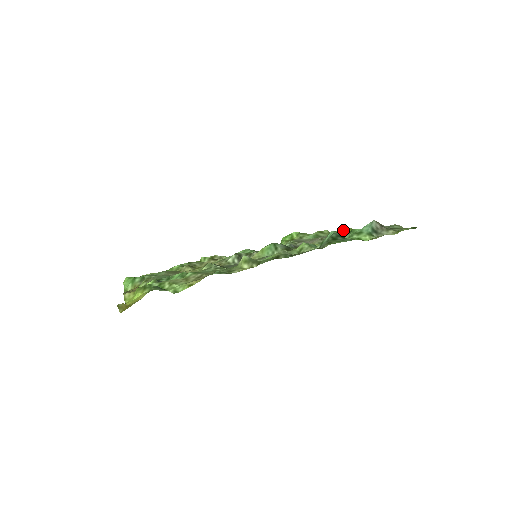
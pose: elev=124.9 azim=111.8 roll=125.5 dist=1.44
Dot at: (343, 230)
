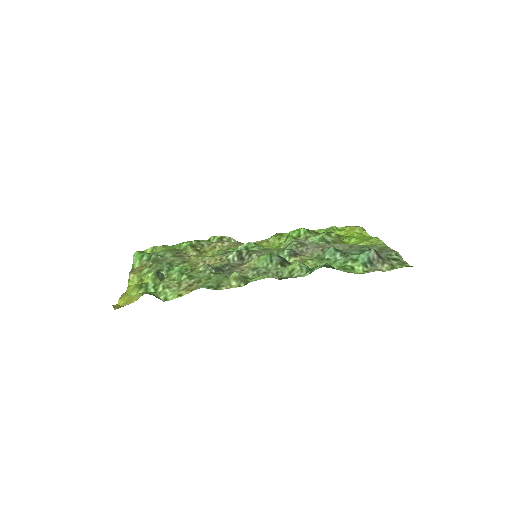
Dot at: (353, 232)
